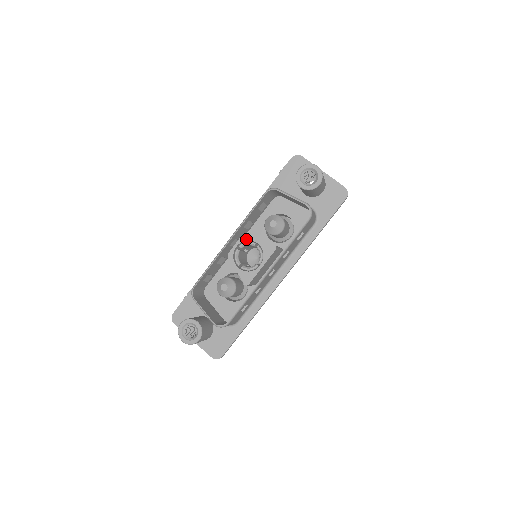
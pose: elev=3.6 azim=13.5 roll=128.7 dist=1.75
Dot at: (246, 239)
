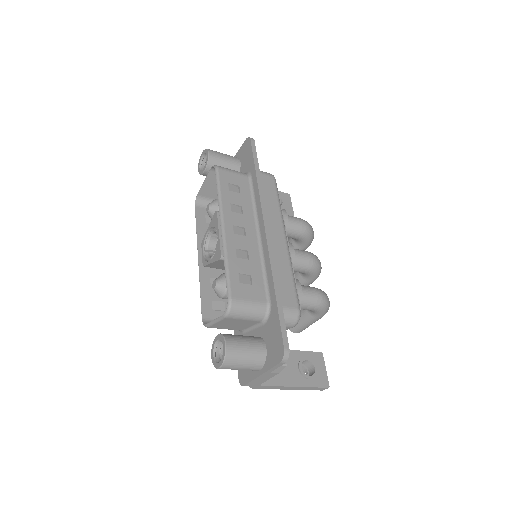
Dot at: (204, 240)
